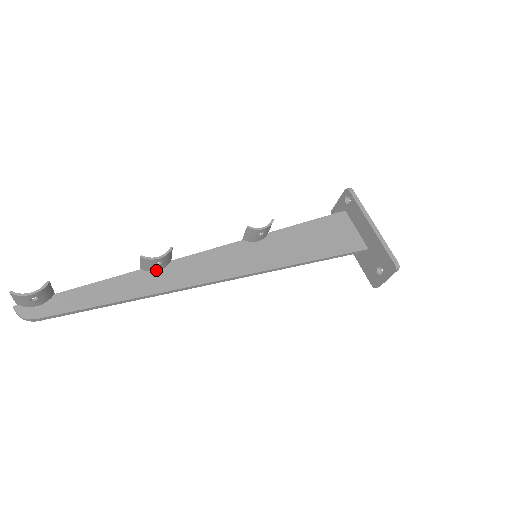
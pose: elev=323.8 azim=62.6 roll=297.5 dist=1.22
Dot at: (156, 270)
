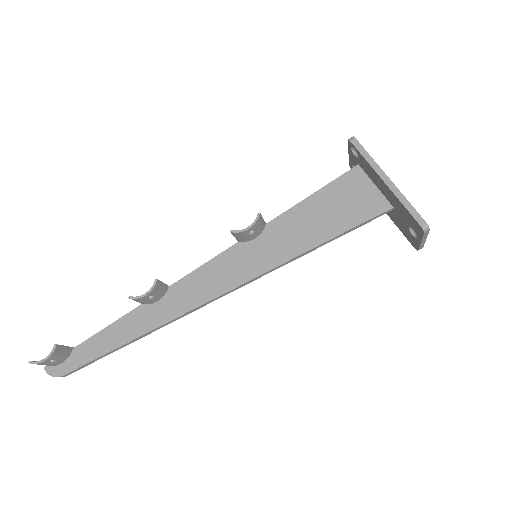
Dot at: (155, 301)
